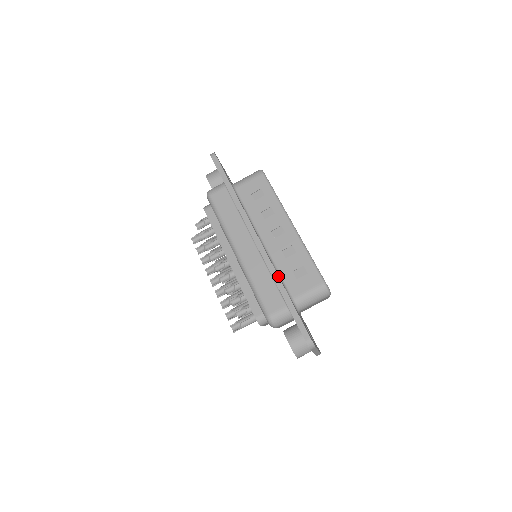
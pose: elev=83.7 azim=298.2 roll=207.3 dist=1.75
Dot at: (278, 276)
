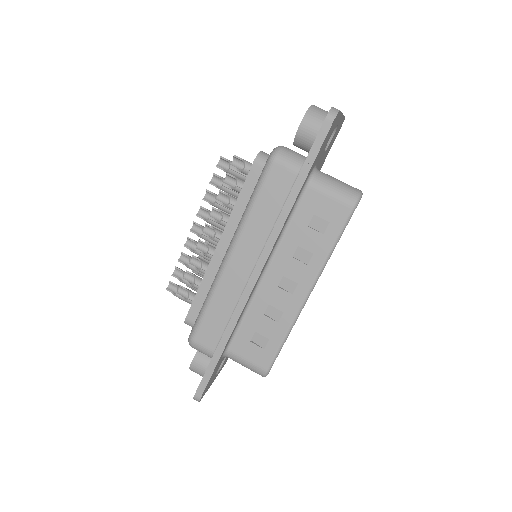
Dot at: (233, 328)
